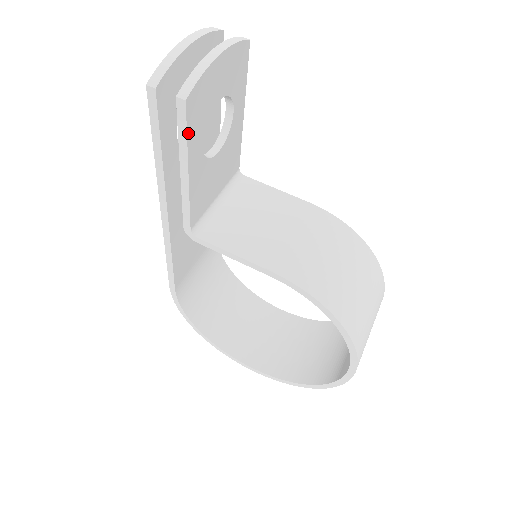
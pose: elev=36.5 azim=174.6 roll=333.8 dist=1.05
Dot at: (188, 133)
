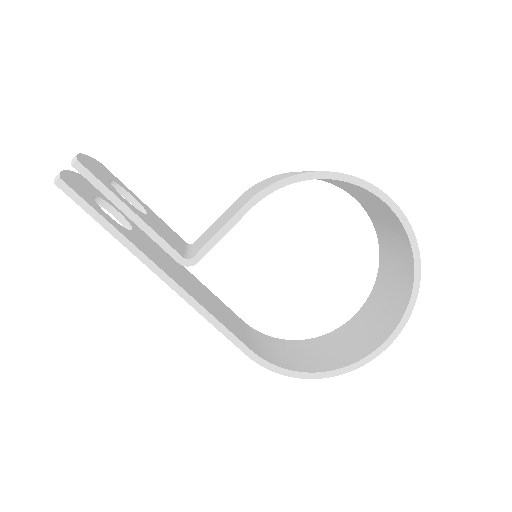
Dot at: (101, 182)
